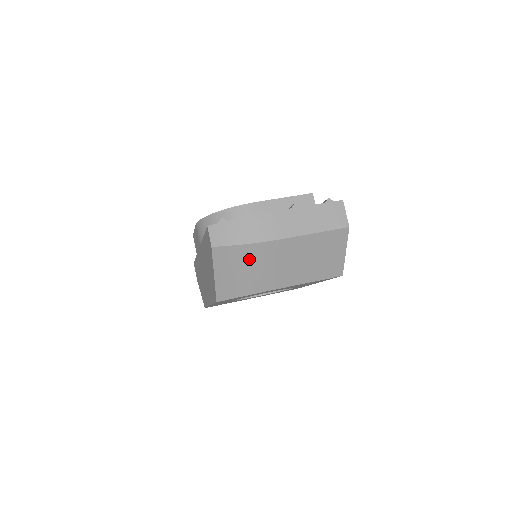
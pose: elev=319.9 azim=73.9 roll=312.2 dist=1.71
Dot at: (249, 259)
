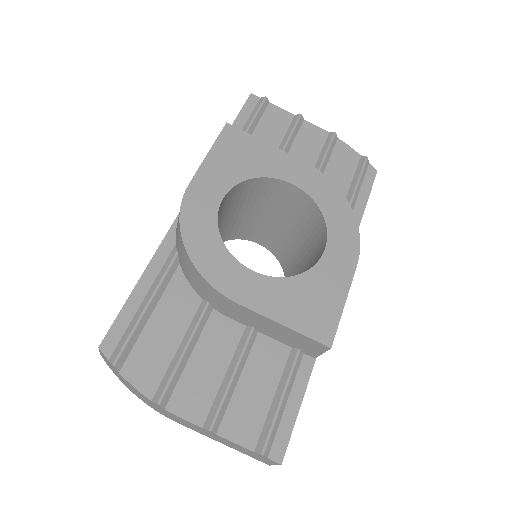
Dot at: occluded
